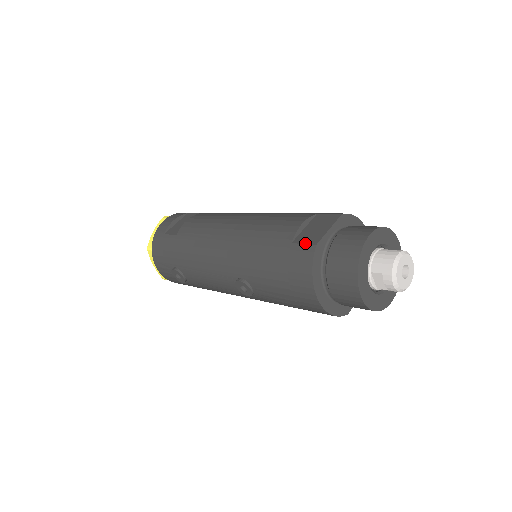
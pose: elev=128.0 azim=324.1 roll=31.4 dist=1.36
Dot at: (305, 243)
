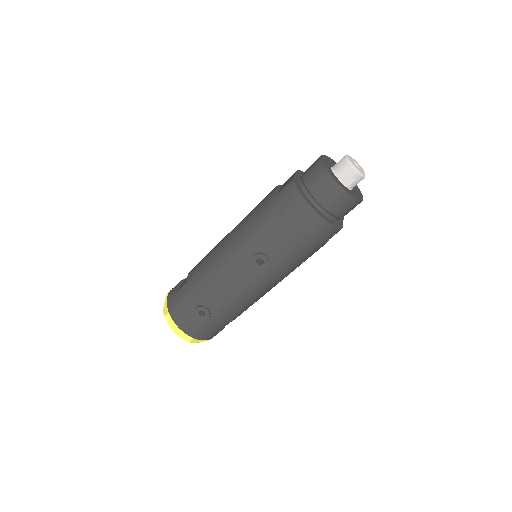
Dot at: (285, 186)
